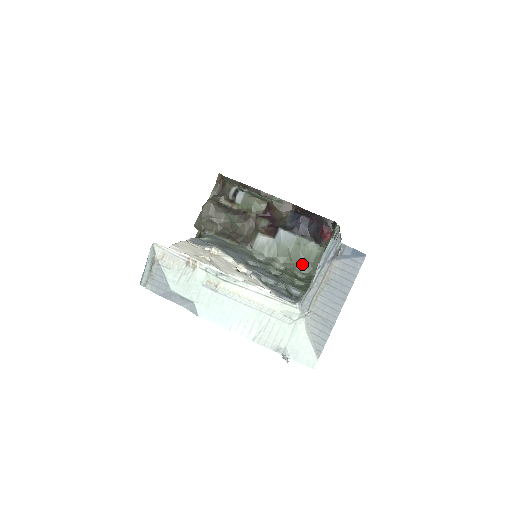
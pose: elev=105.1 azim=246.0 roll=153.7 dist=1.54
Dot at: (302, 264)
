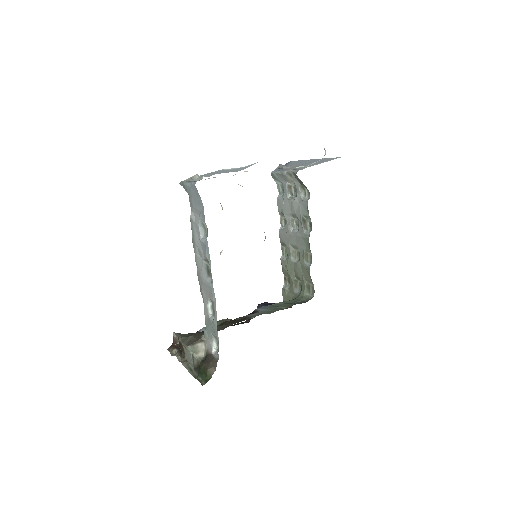
Dot at: (296, 303)
